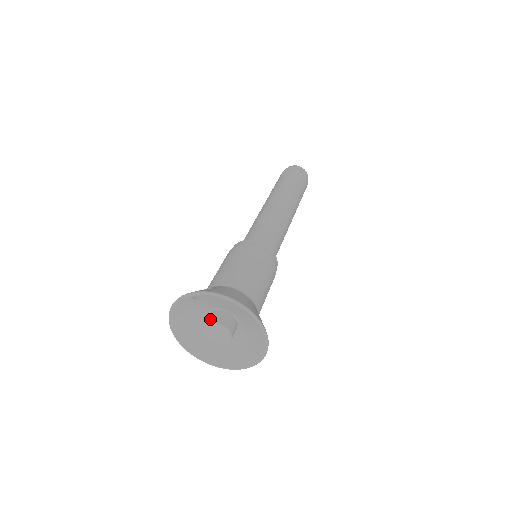
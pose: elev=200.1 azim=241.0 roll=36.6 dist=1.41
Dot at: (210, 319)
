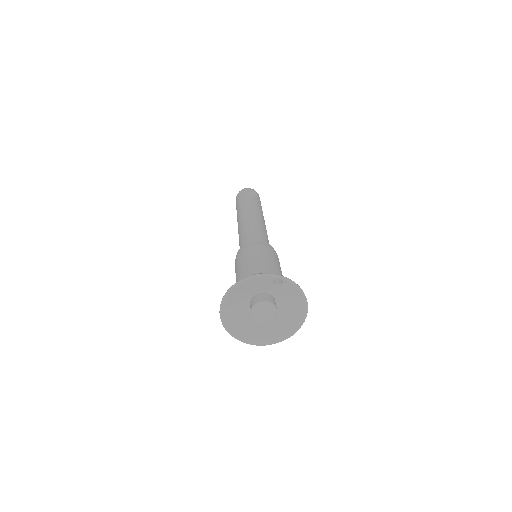
Dot at: (268, 299)
